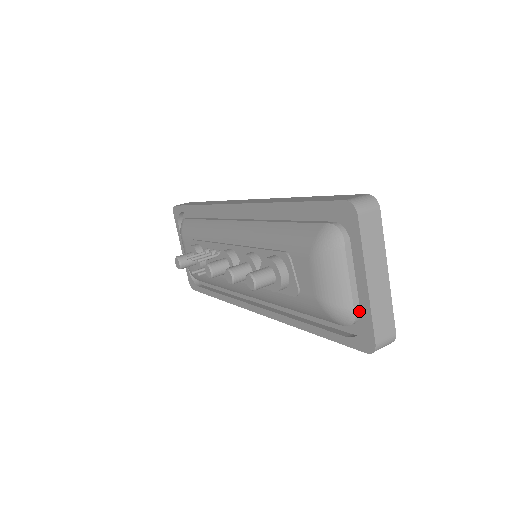
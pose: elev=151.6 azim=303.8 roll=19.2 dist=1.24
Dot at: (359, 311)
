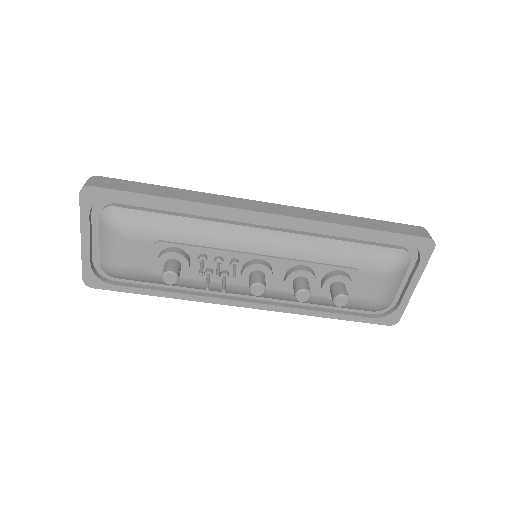
Dot at: occluded
